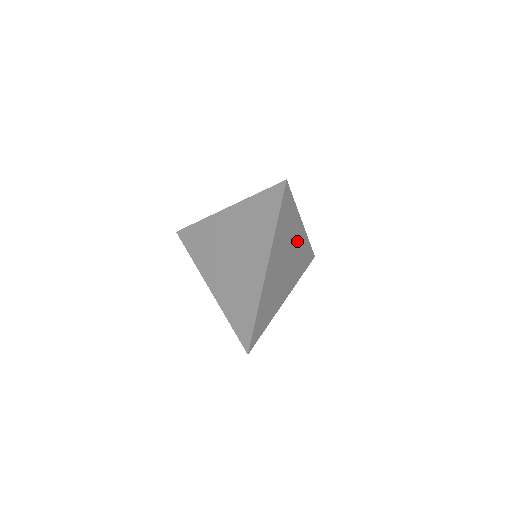
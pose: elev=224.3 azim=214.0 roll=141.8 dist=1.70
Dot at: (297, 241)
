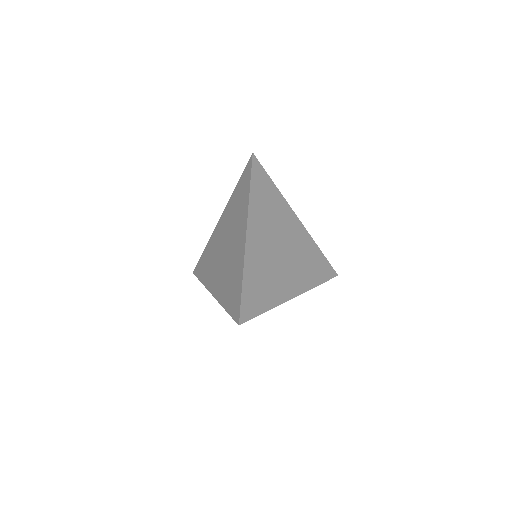
Dot at: (294, 233)
